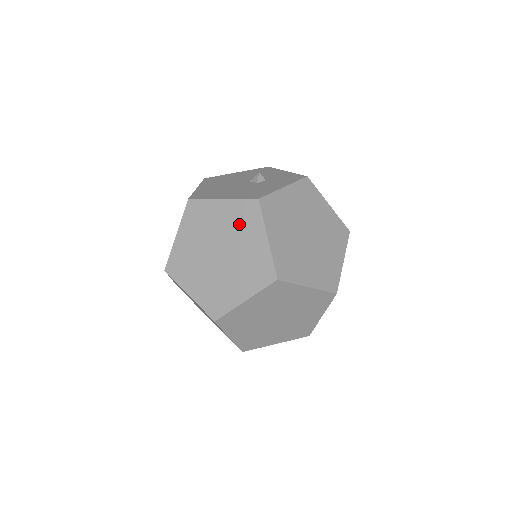
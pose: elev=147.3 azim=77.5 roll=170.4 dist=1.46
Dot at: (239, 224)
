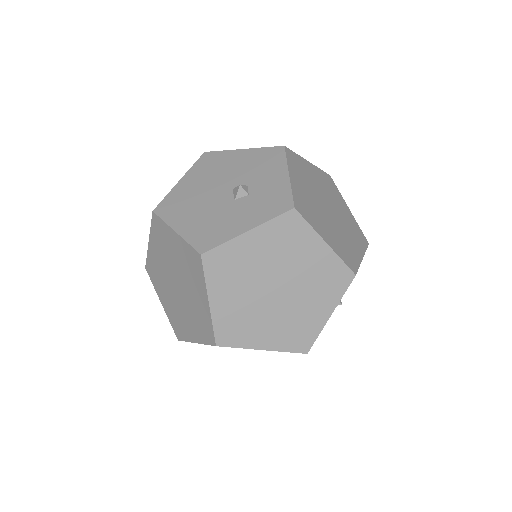
Dot at: (188, 269)
